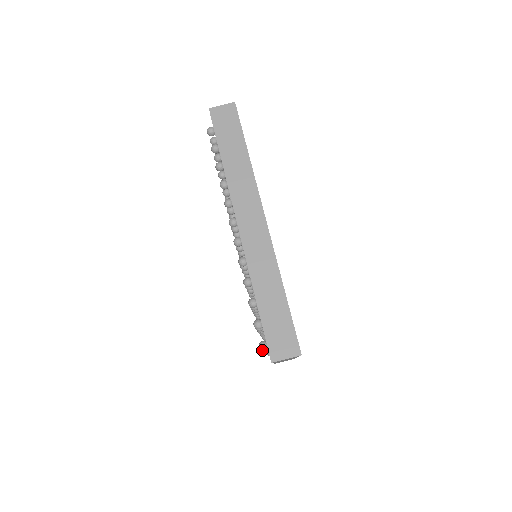
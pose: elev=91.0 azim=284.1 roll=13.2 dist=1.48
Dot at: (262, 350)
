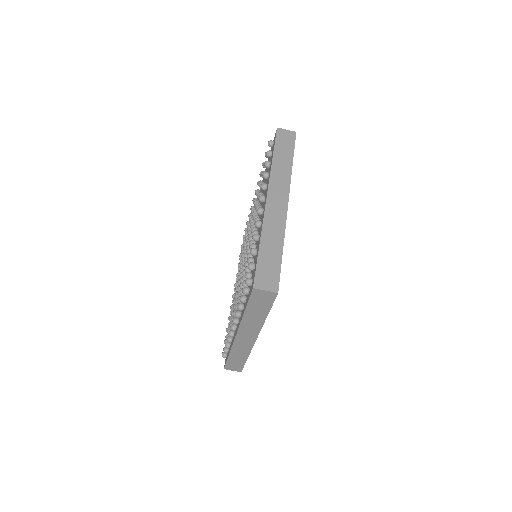
Dot at: (247, 283)
